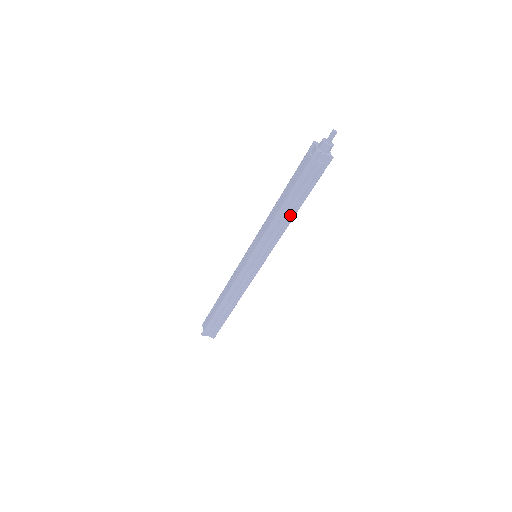
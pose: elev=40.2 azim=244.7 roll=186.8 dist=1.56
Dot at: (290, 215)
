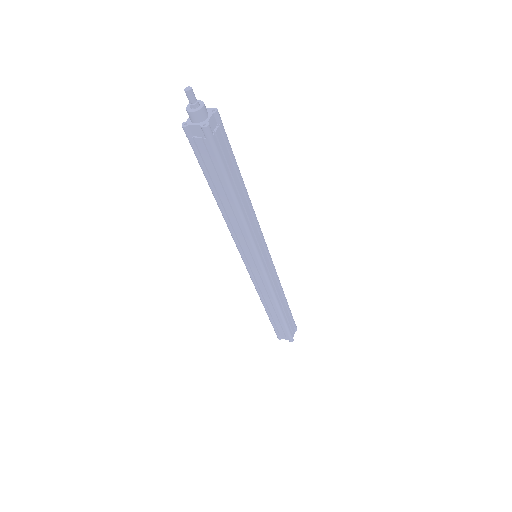
Dot at: (233, 208)
